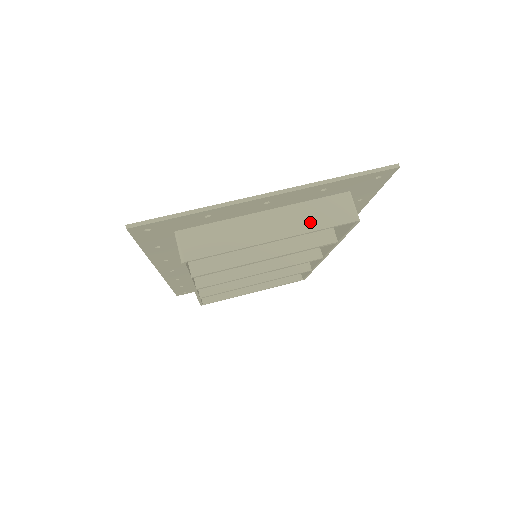
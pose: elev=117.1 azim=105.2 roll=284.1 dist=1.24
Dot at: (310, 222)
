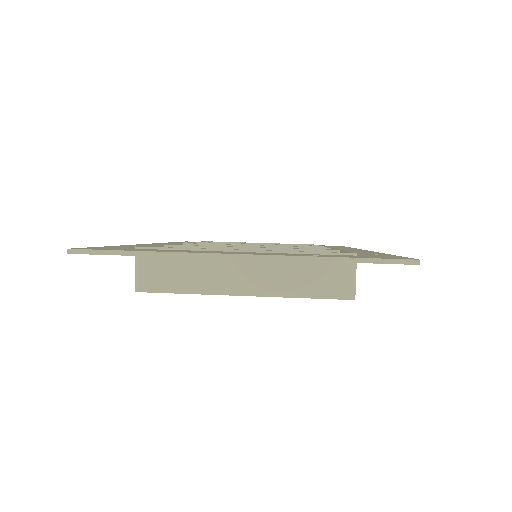
Dot at: (293, 285)
